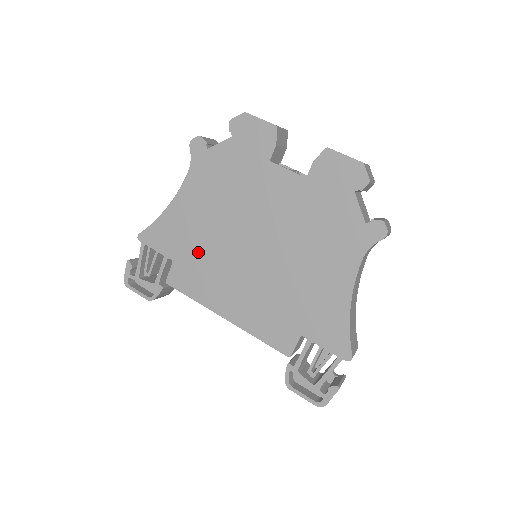
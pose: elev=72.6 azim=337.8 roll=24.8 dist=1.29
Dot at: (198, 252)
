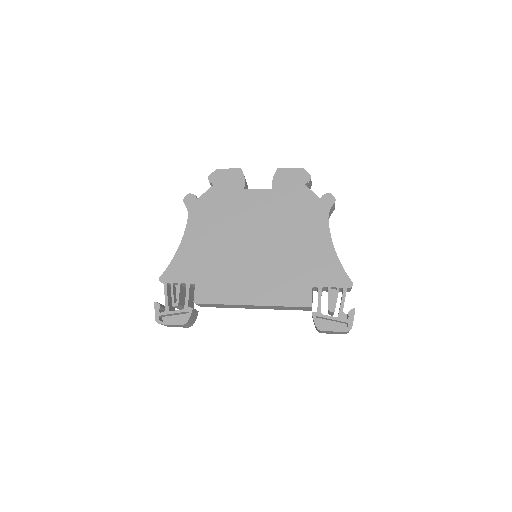
Dot at: (213, 268)
